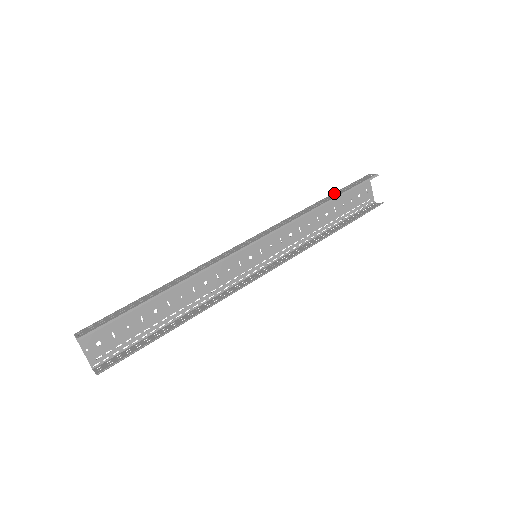
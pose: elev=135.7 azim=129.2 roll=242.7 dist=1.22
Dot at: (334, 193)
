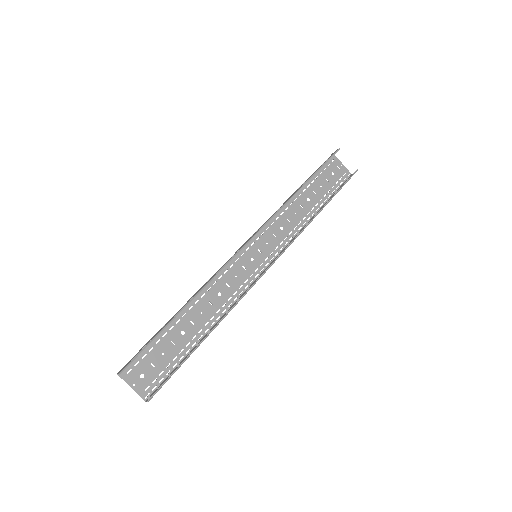
Dot at: (306, 180)
